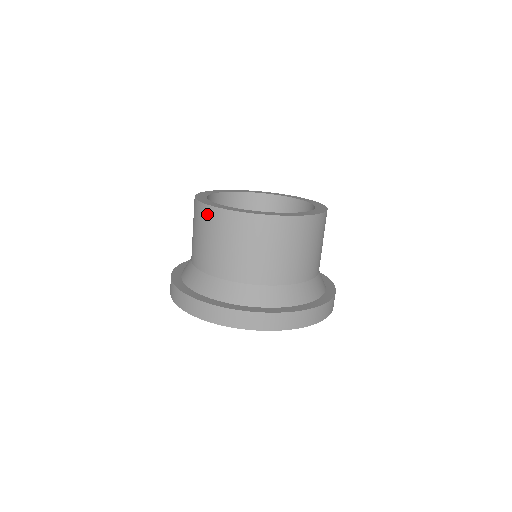
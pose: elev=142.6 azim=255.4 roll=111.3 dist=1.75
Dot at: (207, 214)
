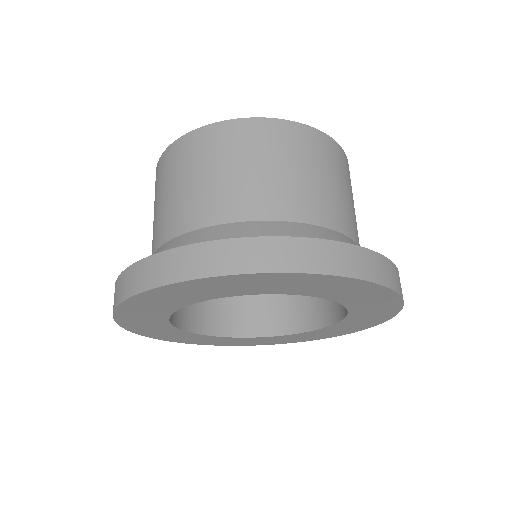
Dot at: (202, 139)
